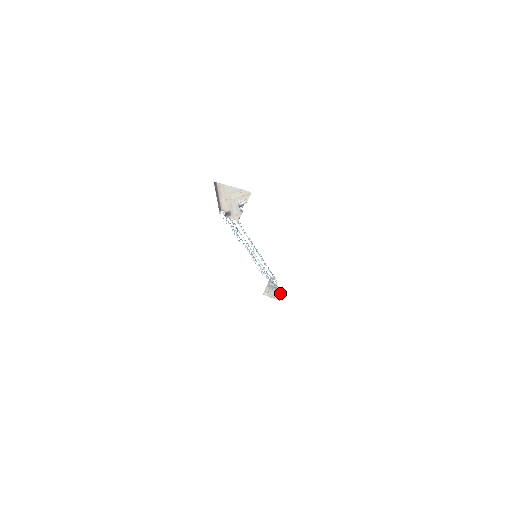
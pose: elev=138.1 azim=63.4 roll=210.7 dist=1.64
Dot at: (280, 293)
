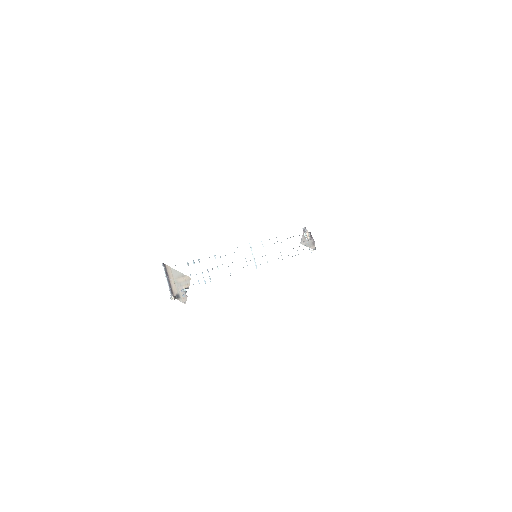
Dot at: occluded
